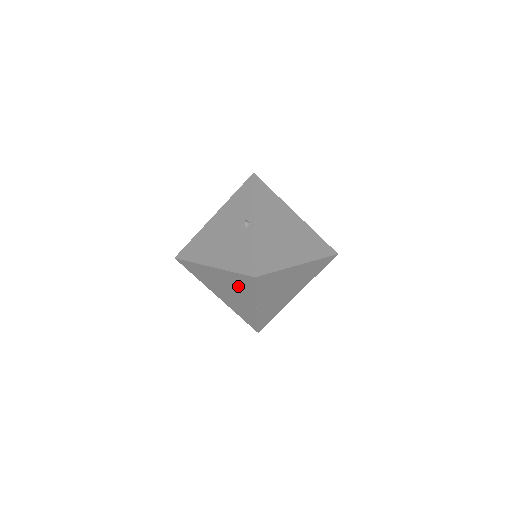
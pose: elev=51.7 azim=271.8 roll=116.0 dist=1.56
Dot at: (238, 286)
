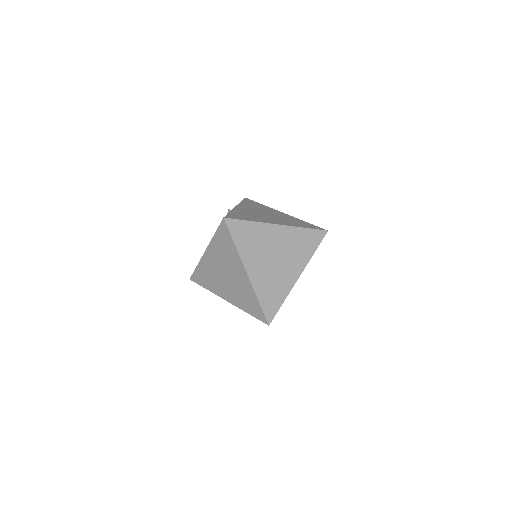
Dot at: (225, 253)
